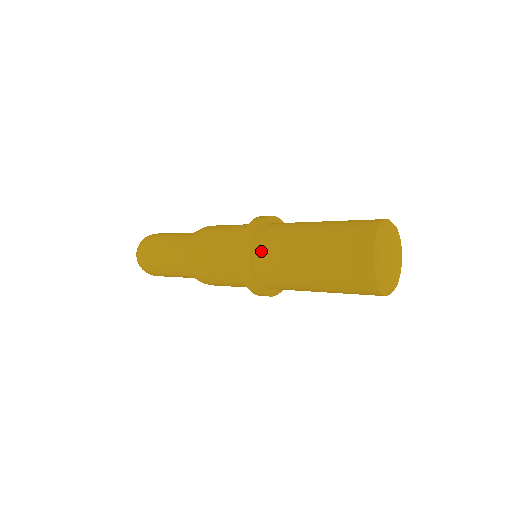
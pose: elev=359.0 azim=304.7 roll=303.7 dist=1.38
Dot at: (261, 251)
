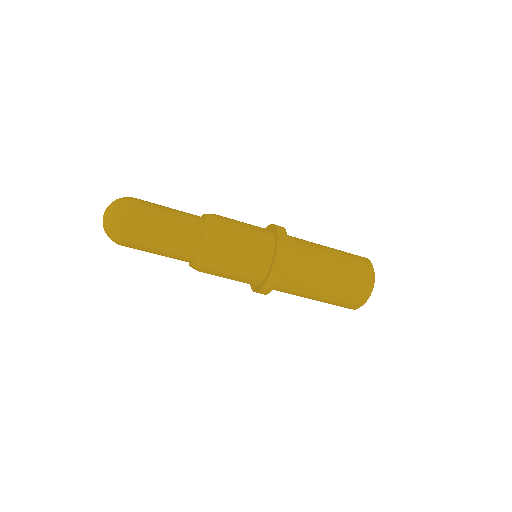
Dot at: (291, 241)
